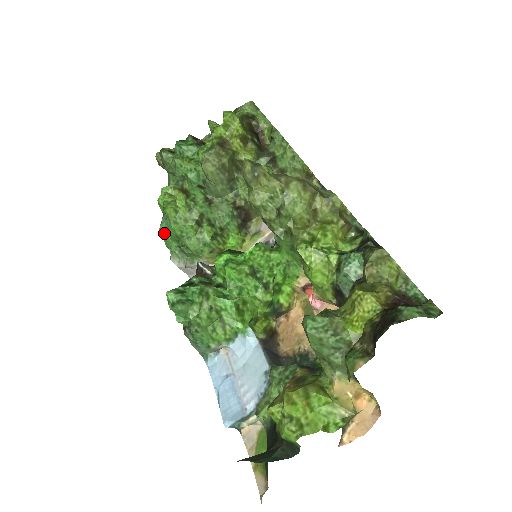
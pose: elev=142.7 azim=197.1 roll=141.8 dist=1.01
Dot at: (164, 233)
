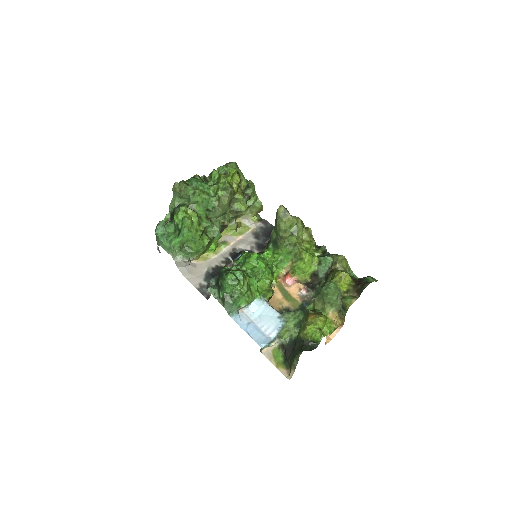
Dot at: (162, 237)
